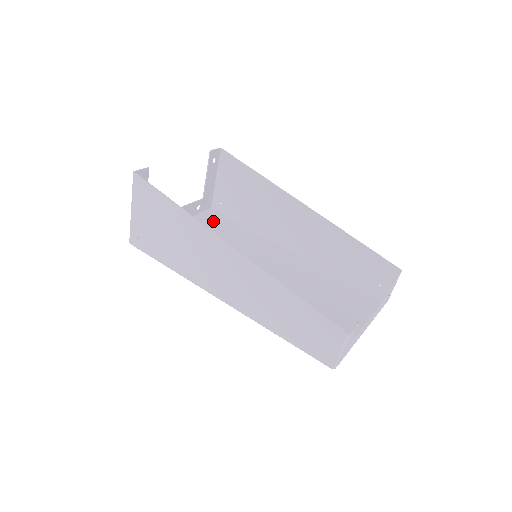
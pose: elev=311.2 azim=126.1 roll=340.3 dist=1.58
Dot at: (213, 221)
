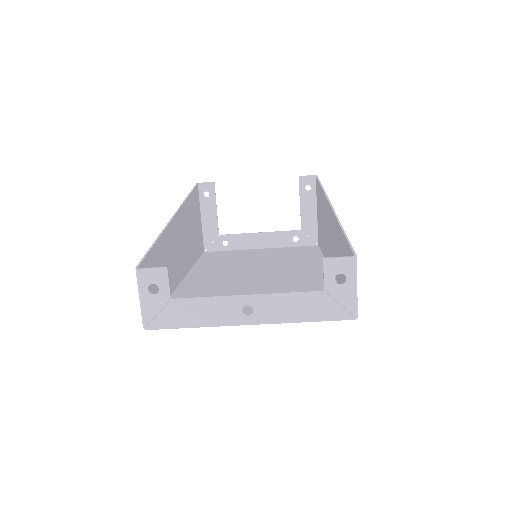
Dot at: (299, 250)
